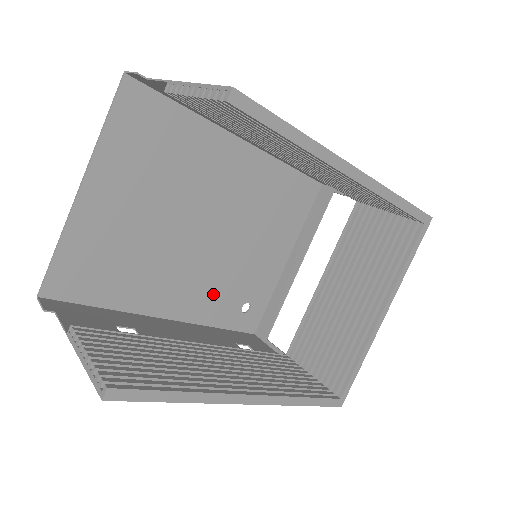
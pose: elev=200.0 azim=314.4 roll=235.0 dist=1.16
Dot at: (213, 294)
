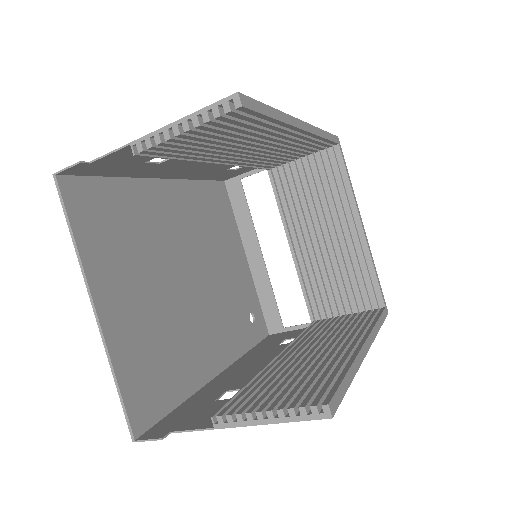
Dot at: (229, 325)
